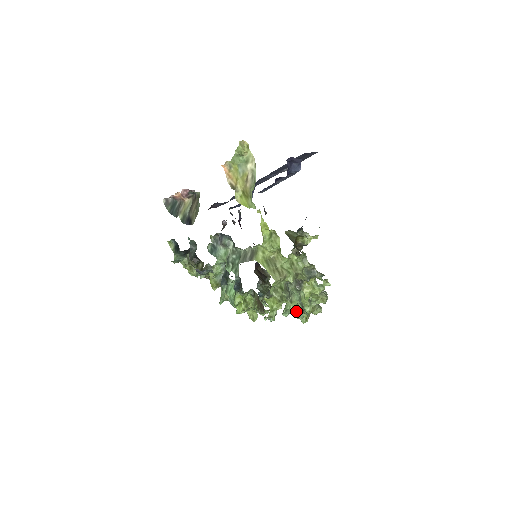
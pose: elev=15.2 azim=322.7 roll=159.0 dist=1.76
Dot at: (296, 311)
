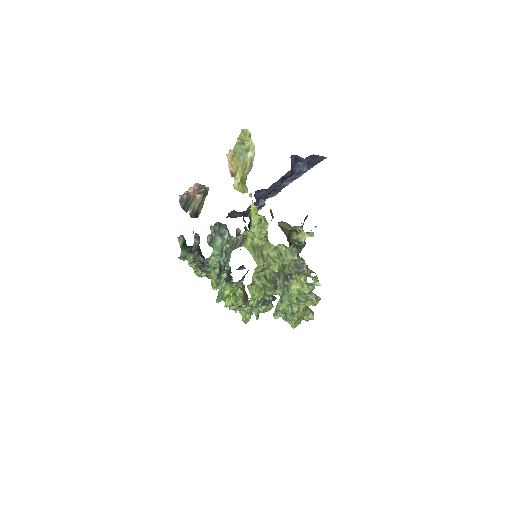
Dot at: (286, 313)
